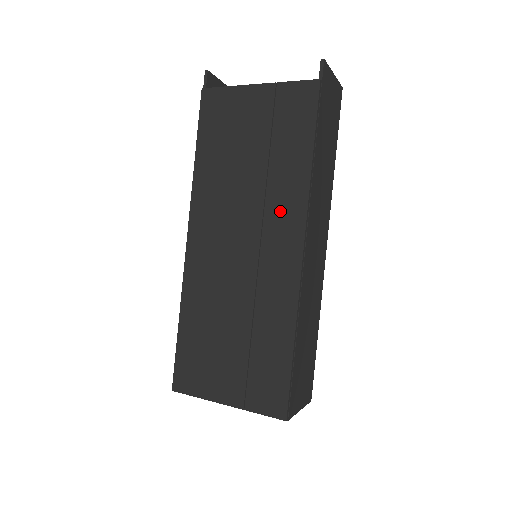
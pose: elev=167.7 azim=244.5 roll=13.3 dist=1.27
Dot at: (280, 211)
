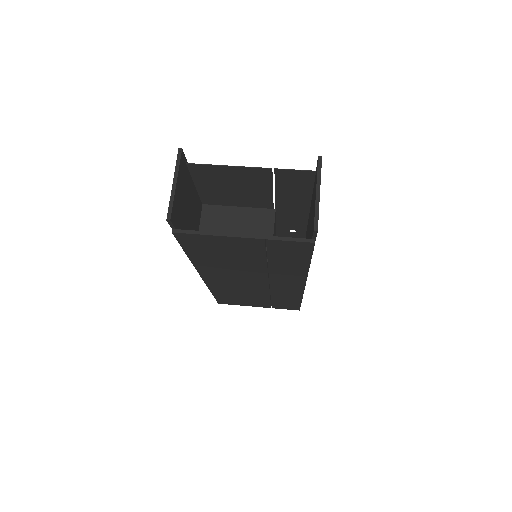
Dot at: (283, 277)
